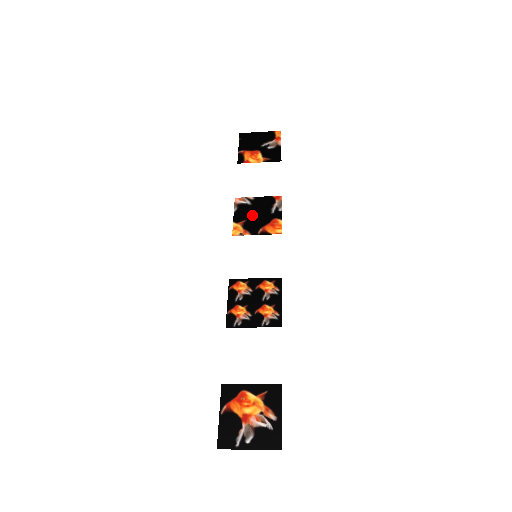
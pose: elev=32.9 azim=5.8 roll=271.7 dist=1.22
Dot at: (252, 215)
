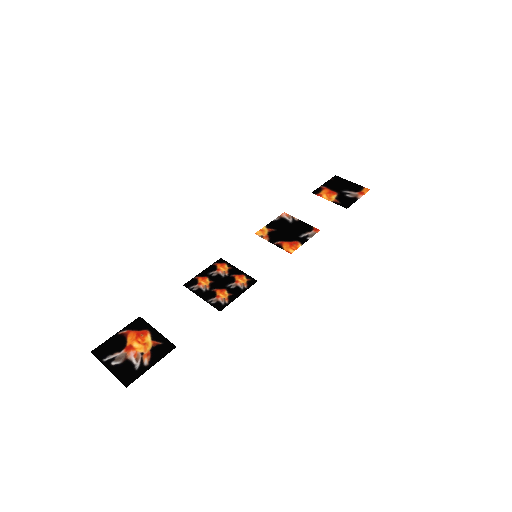
Dot at: (284, 229)
